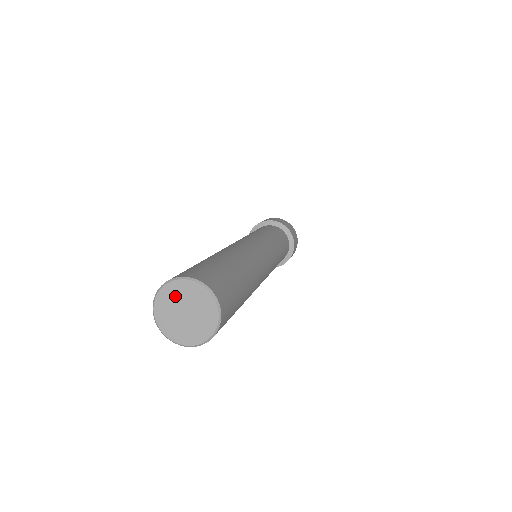
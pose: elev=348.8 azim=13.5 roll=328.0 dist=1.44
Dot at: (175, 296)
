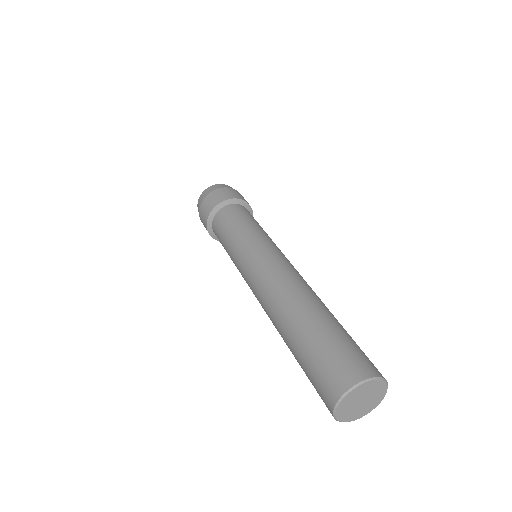
Dot at: (347, 408)
